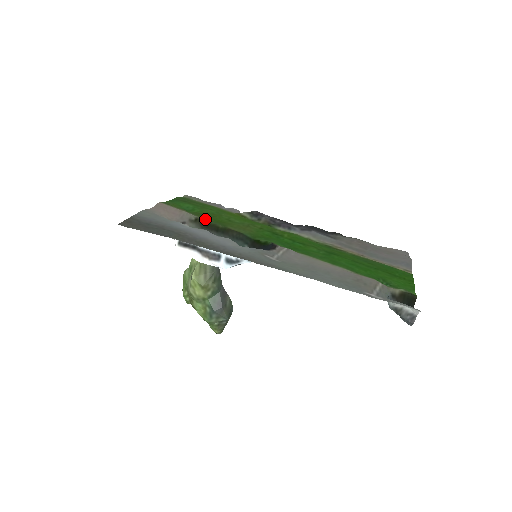
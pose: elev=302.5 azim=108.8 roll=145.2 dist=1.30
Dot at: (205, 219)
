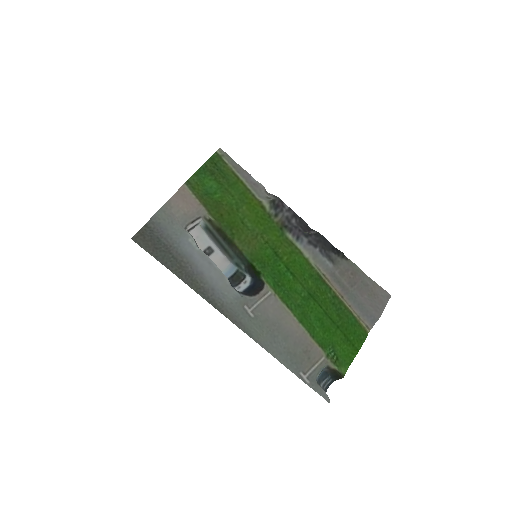
Dot at: (218, 222)
